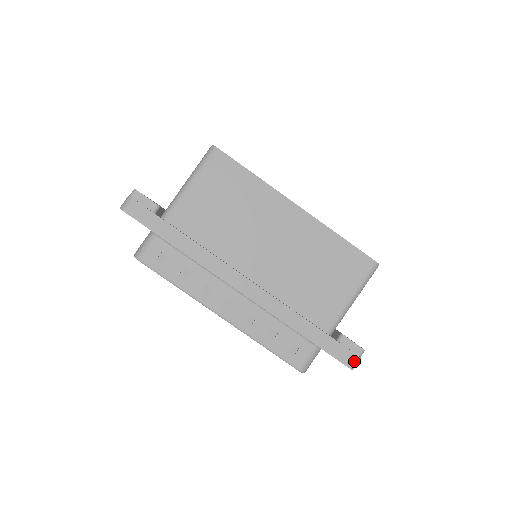
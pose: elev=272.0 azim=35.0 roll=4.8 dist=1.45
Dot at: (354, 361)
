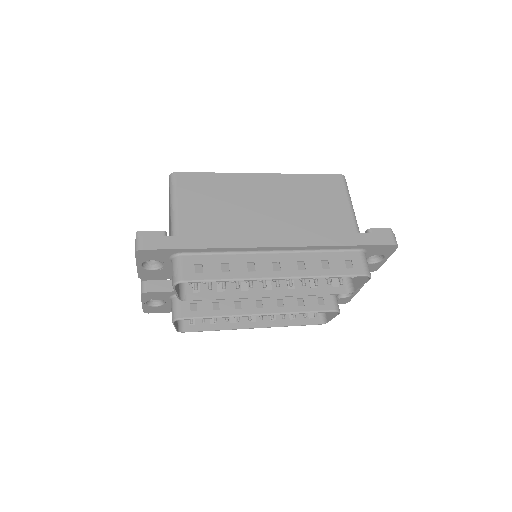
Dot at: (393, 238)
